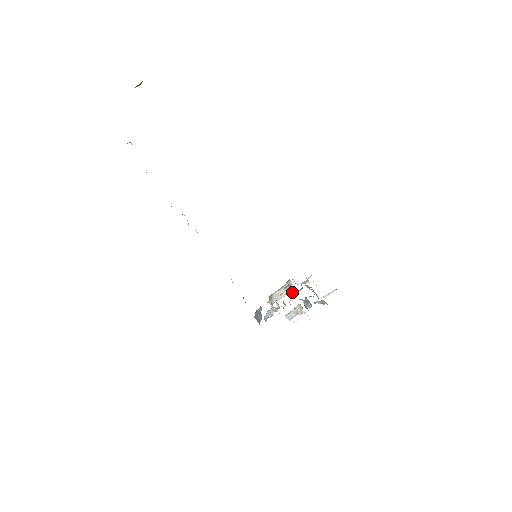
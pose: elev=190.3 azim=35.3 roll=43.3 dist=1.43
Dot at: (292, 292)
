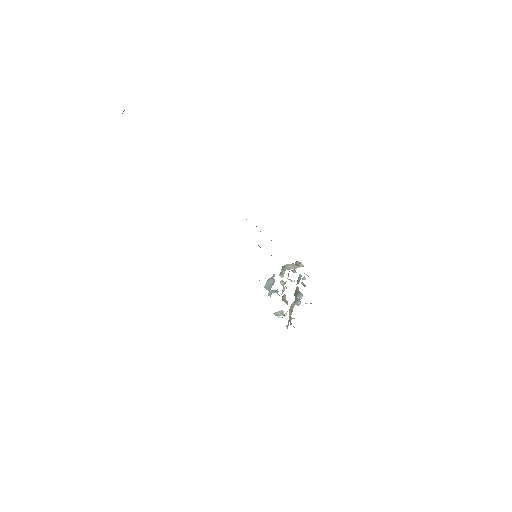
Dot at: occluded
